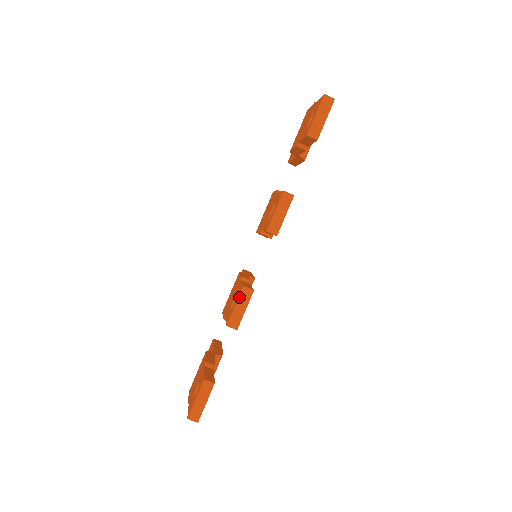
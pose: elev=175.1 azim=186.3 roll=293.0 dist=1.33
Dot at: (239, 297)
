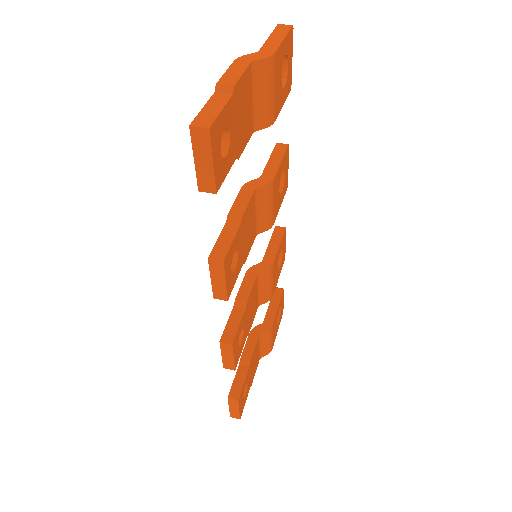
Dot at: (221, 349)
